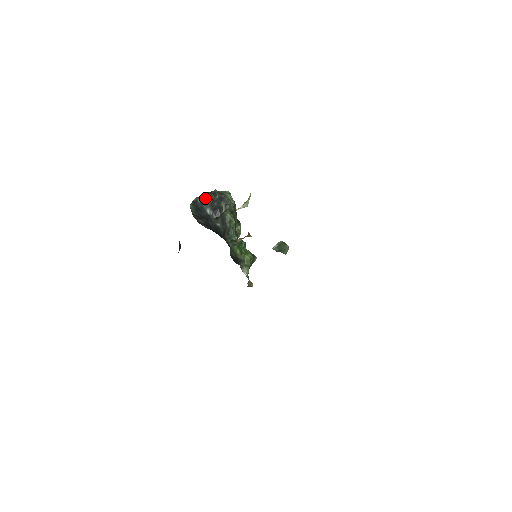
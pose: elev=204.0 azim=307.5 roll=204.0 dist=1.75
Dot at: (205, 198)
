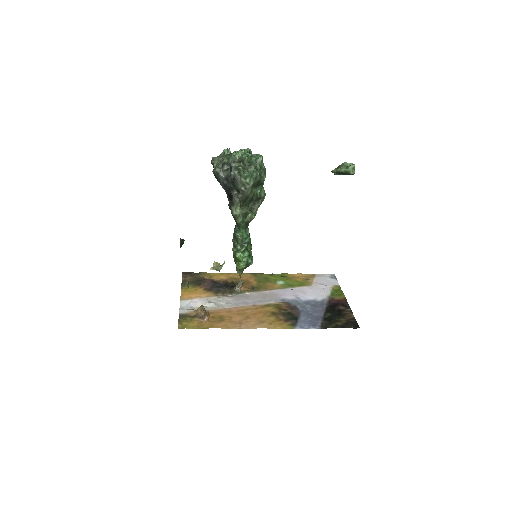
Dot at: (218, 176)
